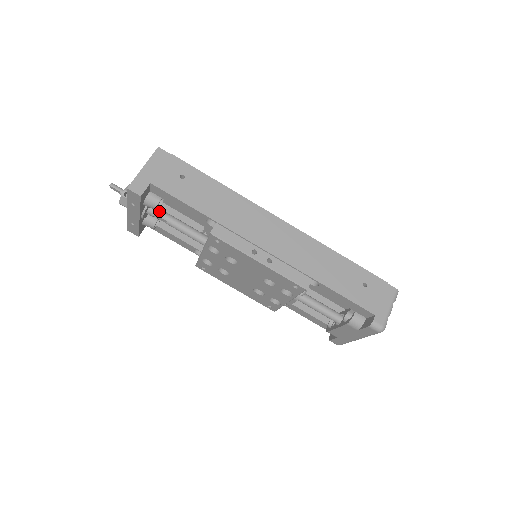
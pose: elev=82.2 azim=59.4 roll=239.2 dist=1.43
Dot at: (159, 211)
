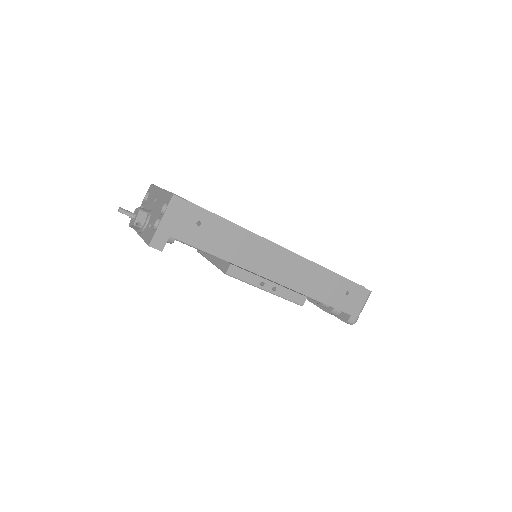
Dot at: occluded
